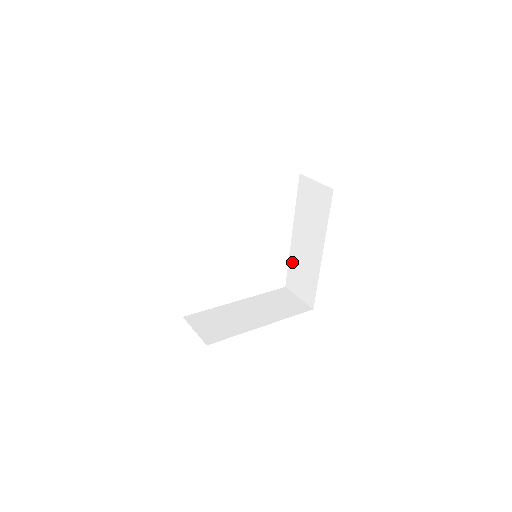
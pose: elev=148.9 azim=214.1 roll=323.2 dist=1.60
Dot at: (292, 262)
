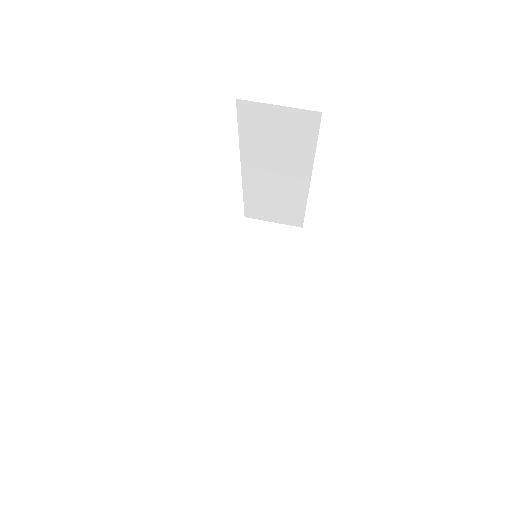
Dot at: (251, 195)
